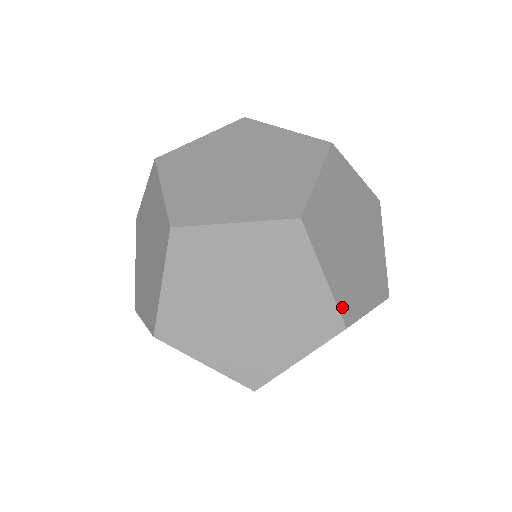
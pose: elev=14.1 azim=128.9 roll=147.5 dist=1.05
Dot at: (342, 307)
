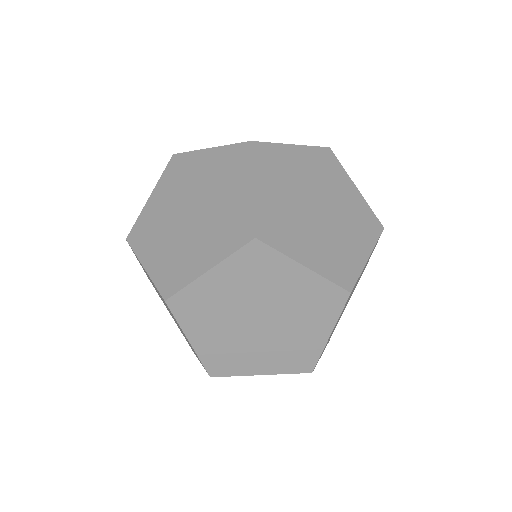
Dot at: (261, 222)
